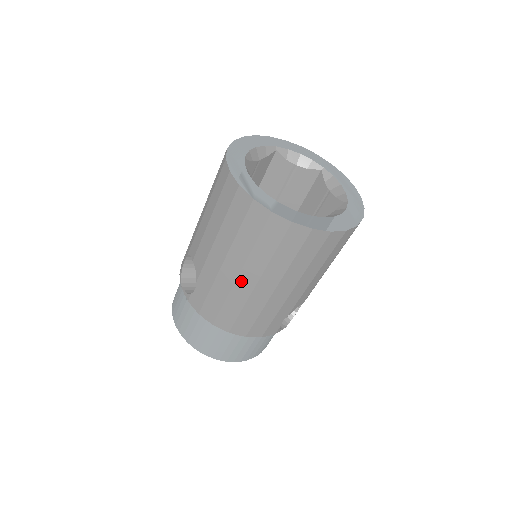
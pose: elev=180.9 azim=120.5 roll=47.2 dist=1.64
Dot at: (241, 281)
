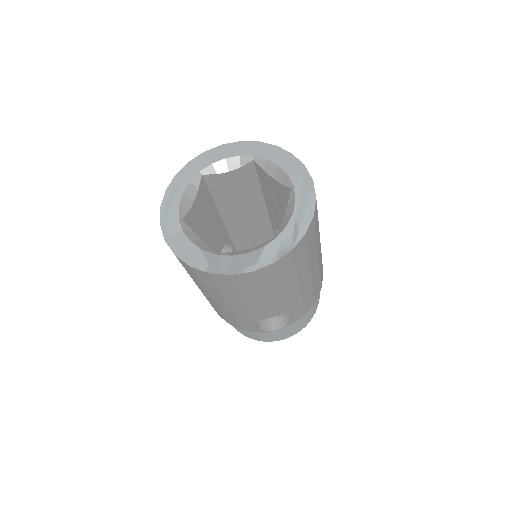
Dot at: occluded
